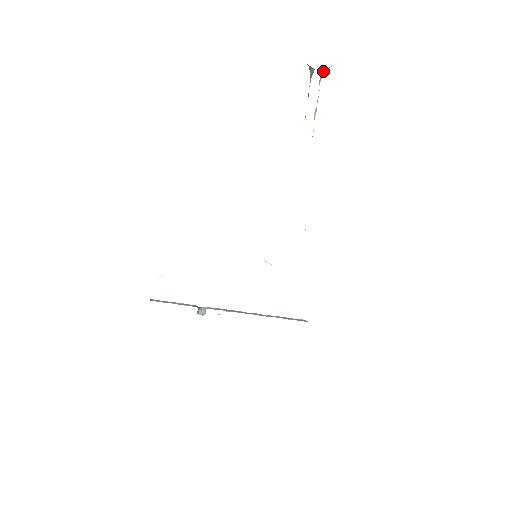
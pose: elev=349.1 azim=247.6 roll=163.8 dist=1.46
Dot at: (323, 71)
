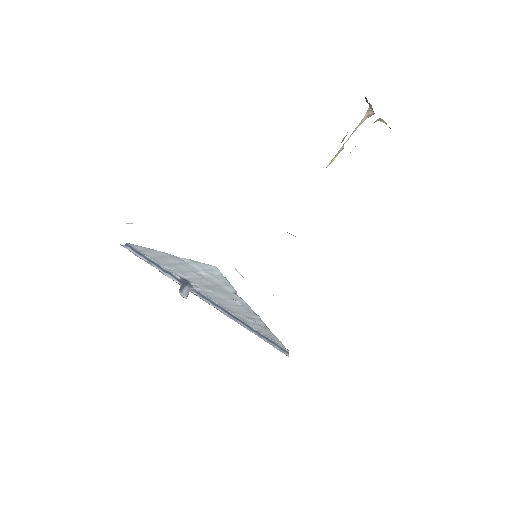
Dot at: (377, 120)
